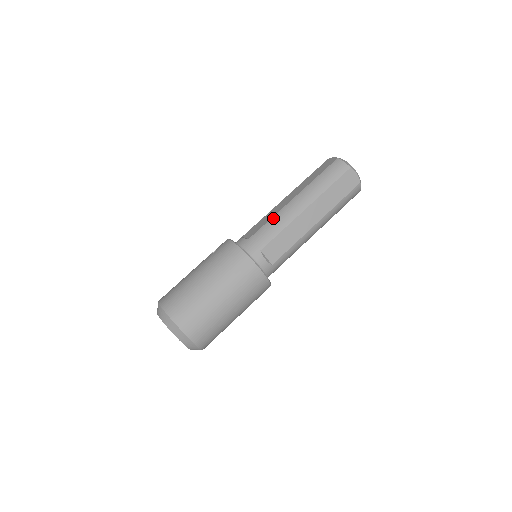
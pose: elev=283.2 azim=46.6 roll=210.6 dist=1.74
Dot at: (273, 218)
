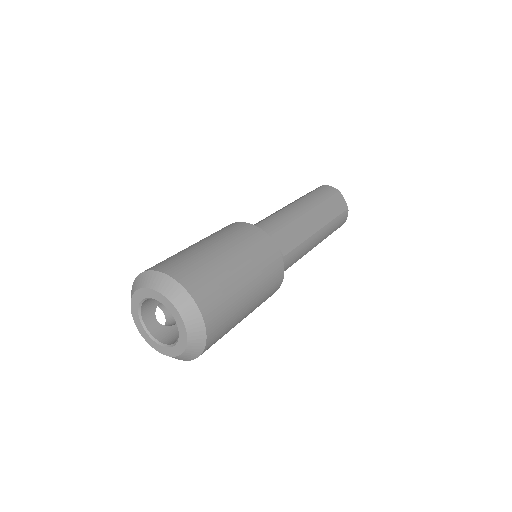
Dot at: (276, 213)
